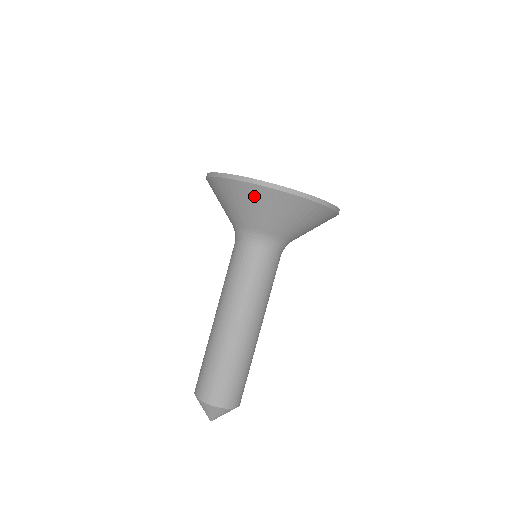
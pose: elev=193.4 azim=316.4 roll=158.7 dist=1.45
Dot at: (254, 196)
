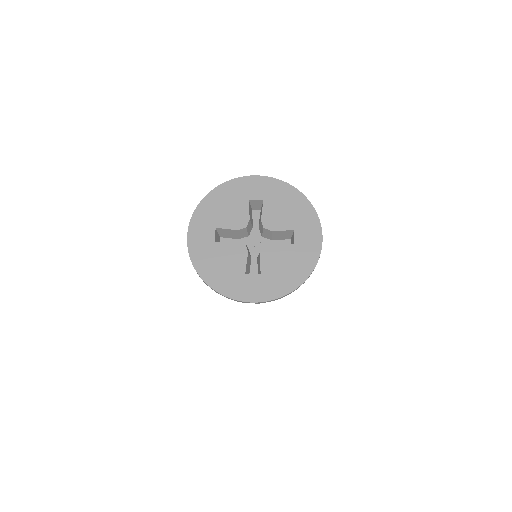
Dot at: occluded
